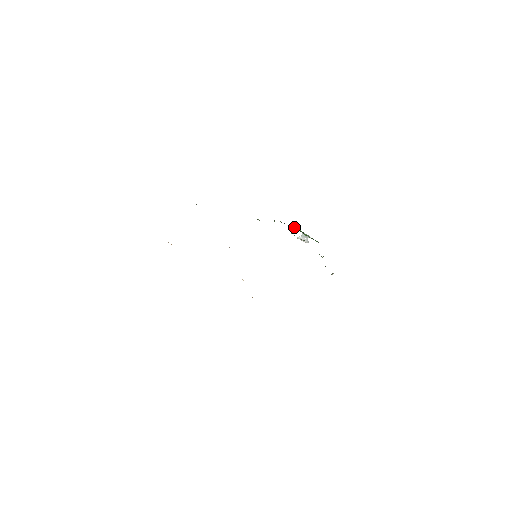
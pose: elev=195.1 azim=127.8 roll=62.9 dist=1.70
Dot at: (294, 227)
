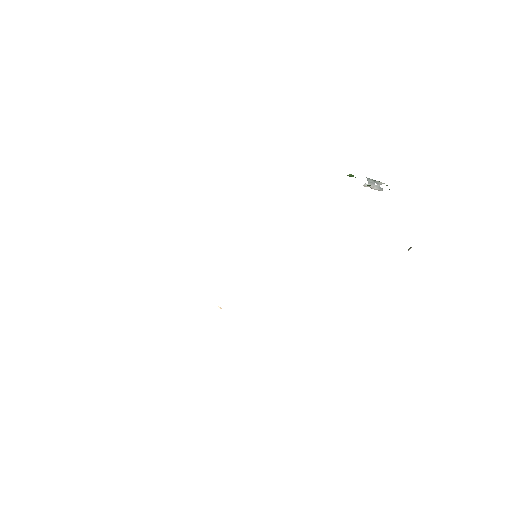
Dot at: (348, 175)
